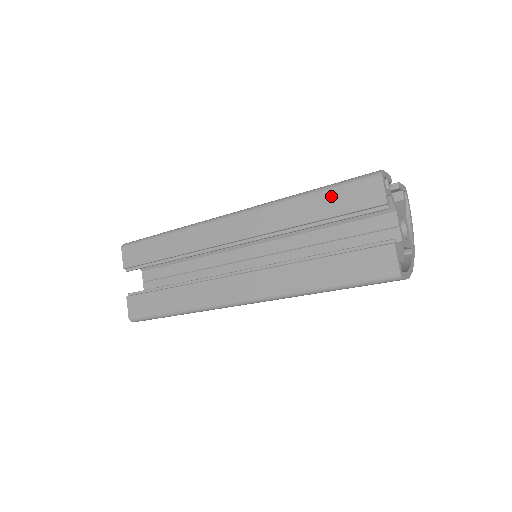
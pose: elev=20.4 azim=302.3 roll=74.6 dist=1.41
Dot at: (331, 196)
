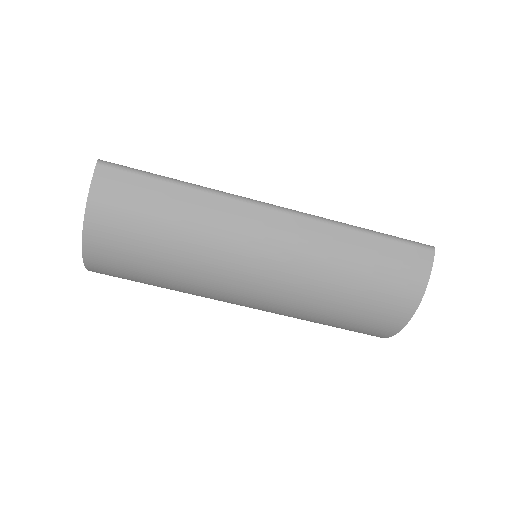
Dot at: occluded
